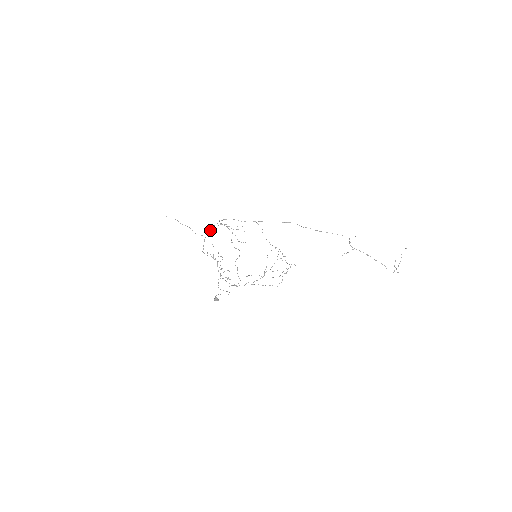
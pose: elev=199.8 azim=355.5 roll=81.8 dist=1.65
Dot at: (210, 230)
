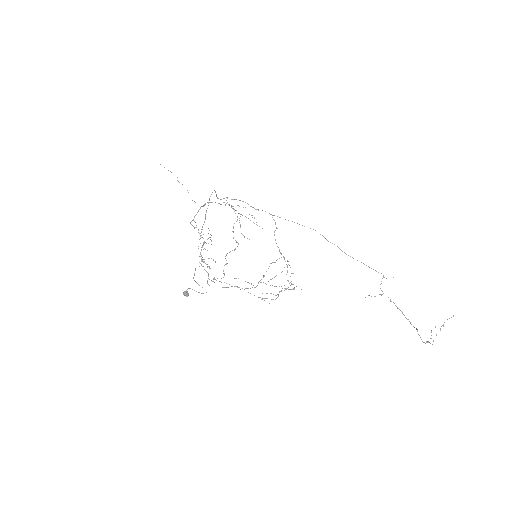
Dot at: occluded
